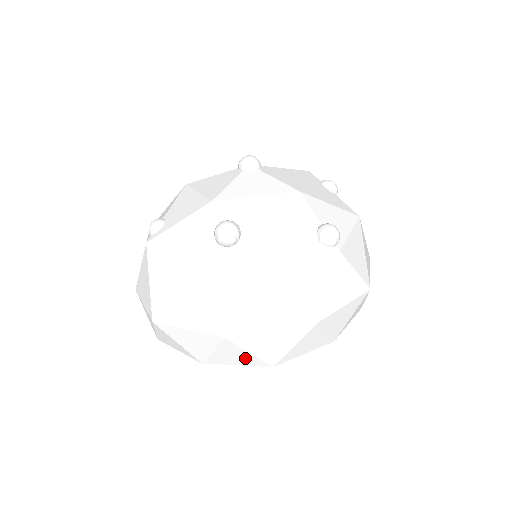
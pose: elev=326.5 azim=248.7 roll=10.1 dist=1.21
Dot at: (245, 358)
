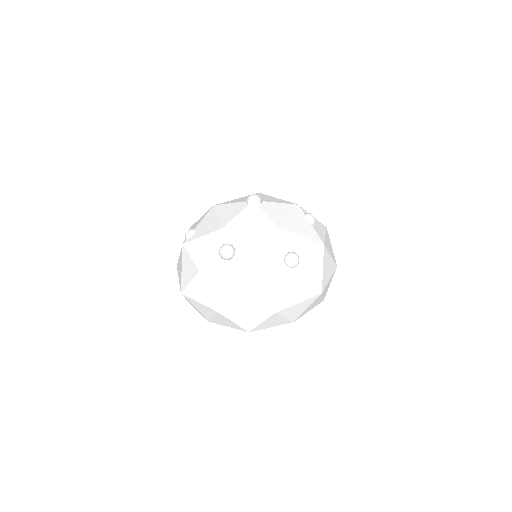
Dot at: (232, 324)
